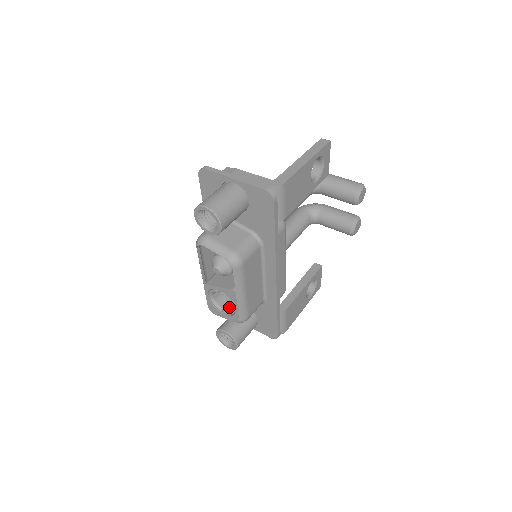
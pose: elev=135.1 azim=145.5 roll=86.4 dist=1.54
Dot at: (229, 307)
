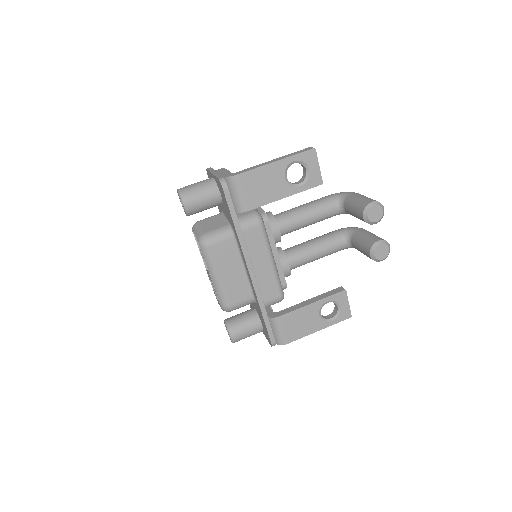
Dot at: occluded
